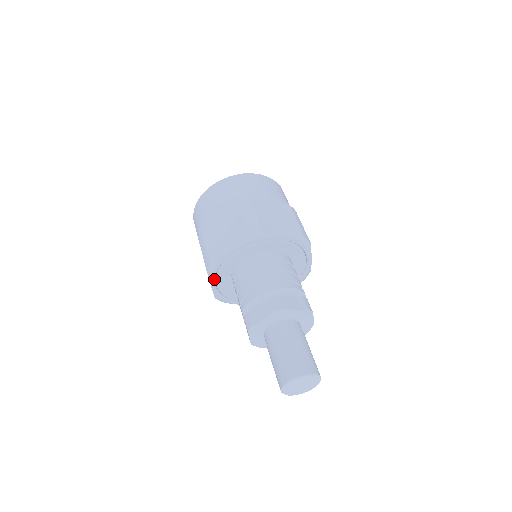
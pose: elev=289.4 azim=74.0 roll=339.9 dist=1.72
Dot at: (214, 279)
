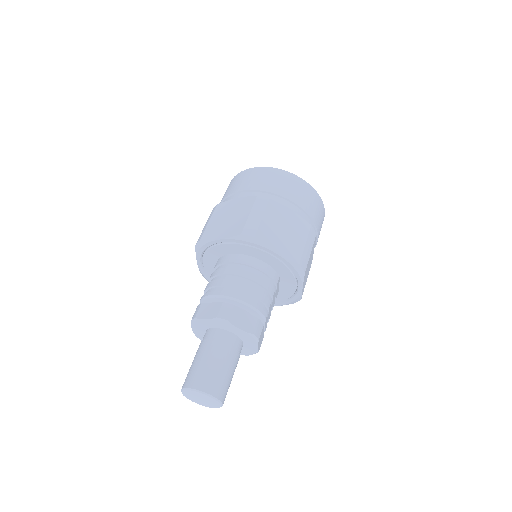
Dot at: (200, 256)
